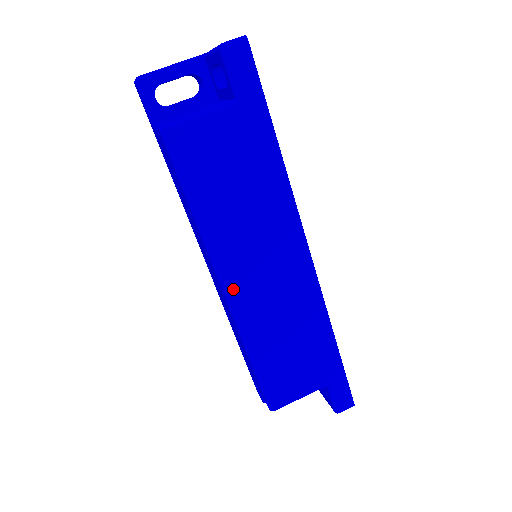
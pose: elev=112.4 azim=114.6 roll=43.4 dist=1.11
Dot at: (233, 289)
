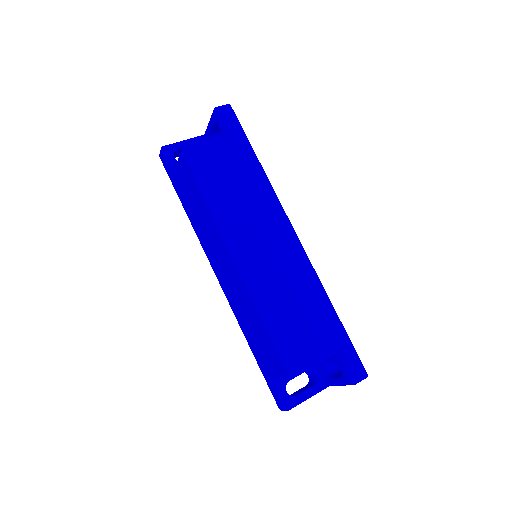
Dot at: (241, 257)
